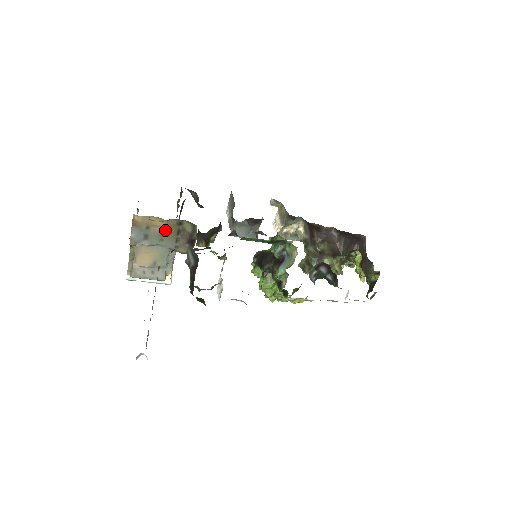
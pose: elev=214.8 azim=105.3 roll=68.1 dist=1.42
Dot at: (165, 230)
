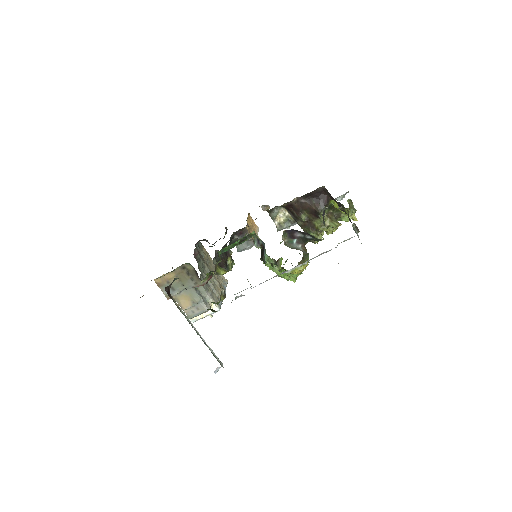
Dot at: (179, 278)
